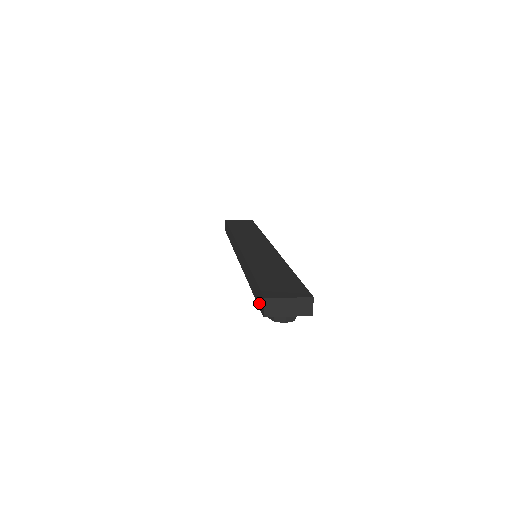
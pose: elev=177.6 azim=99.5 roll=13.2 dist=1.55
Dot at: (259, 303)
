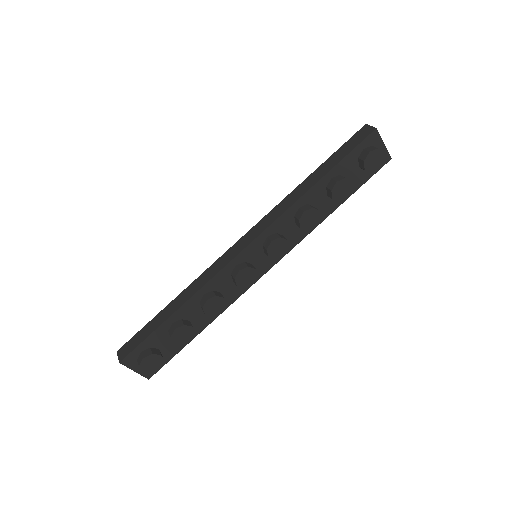
Dot at: (357, 141)
